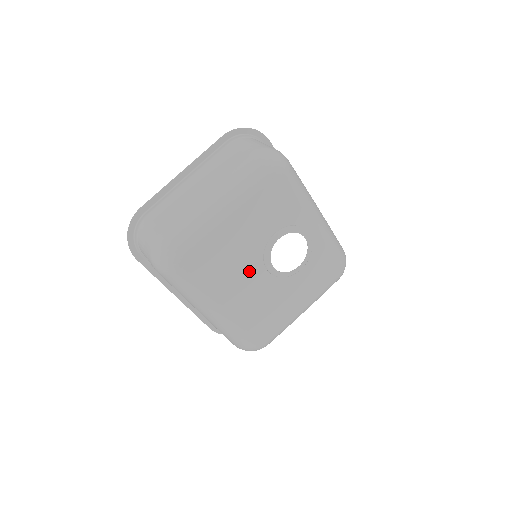
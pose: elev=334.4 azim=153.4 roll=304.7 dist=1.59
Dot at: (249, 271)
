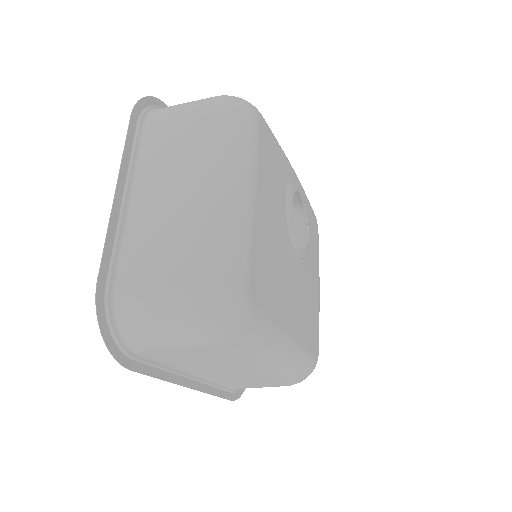
Dot at: (289, 266)
